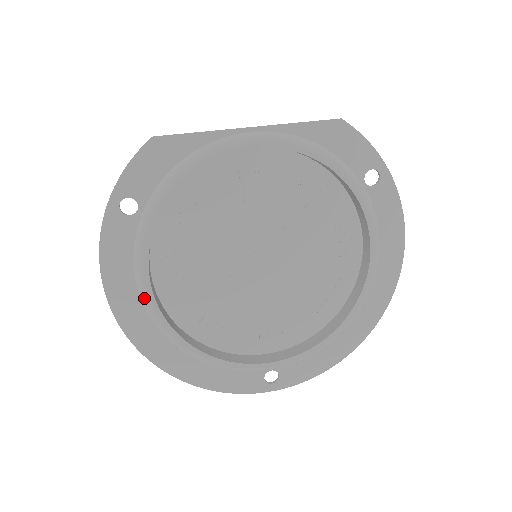
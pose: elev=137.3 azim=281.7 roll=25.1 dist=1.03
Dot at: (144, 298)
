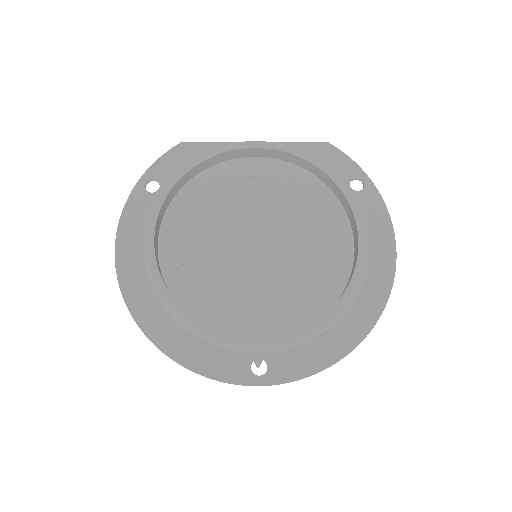
Dot at: (146, 252)
